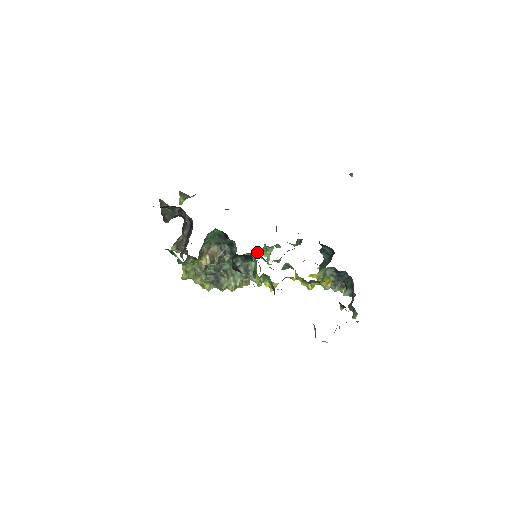
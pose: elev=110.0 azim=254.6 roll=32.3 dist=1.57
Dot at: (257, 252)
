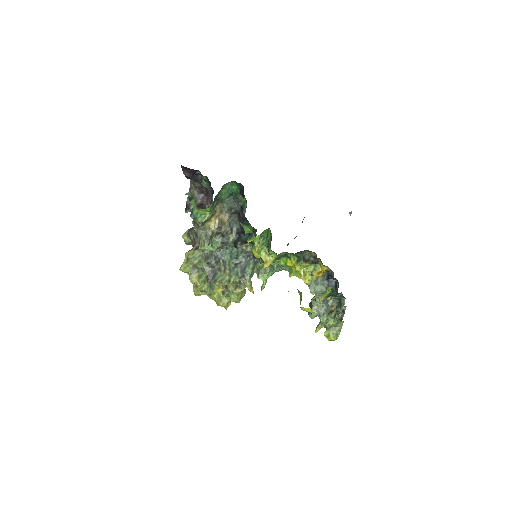
Dot at: (256, 266)
